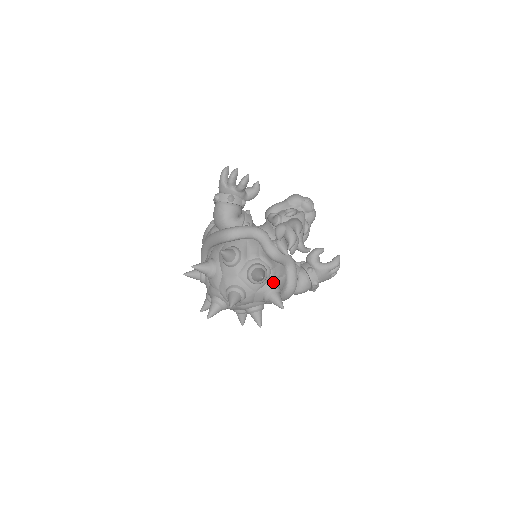
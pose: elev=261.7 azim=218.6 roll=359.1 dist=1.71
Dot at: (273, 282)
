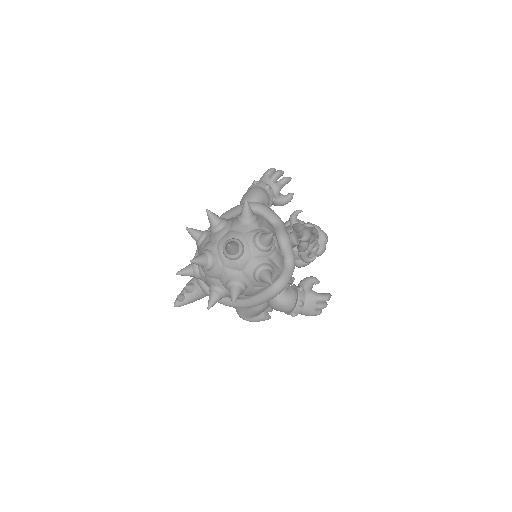
Dot at: (271, 262)
